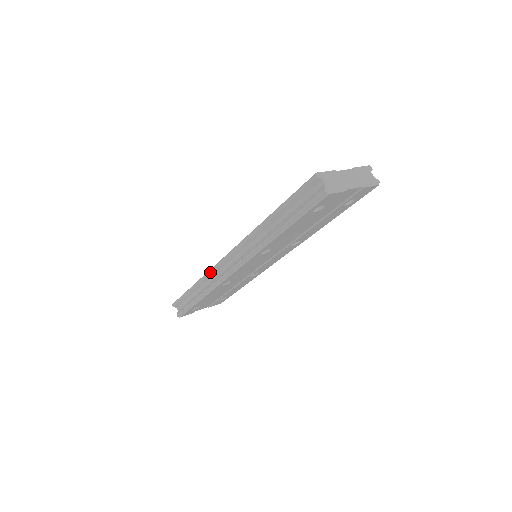
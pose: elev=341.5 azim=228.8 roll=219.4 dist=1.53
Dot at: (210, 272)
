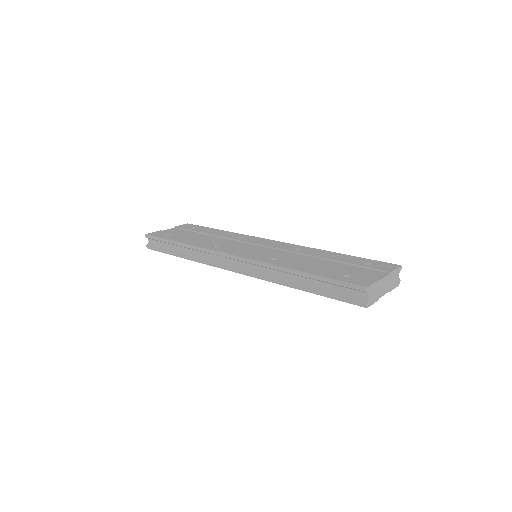
Dot at: (207, 251)
